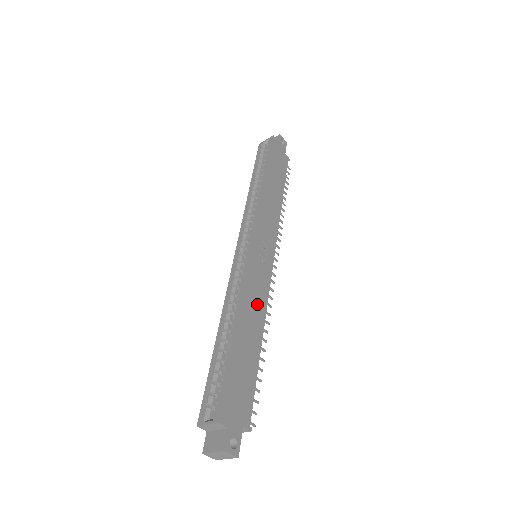
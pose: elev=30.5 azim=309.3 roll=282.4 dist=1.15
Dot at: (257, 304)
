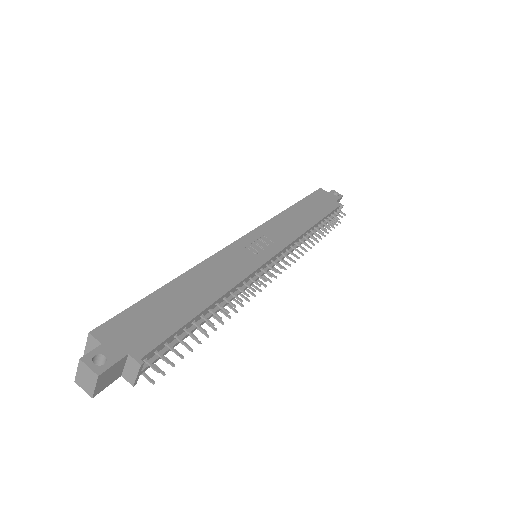
Dot at: (223, 275)
